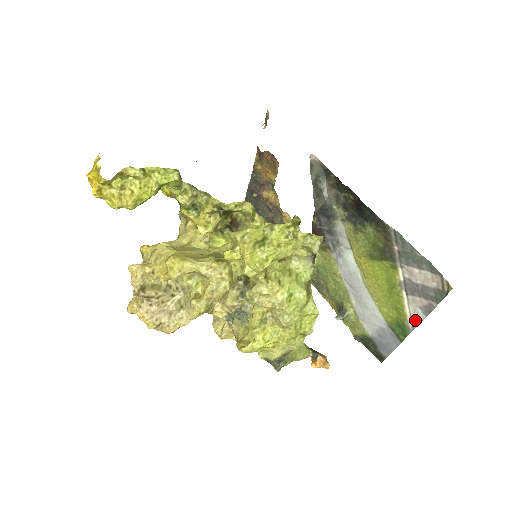
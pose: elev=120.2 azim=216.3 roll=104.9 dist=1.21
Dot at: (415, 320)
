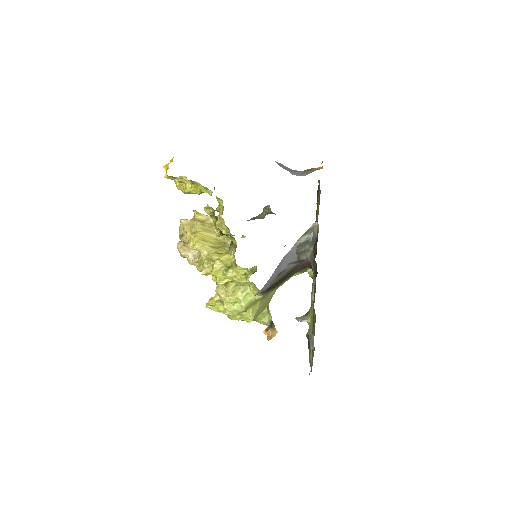
Dot at: occluded
